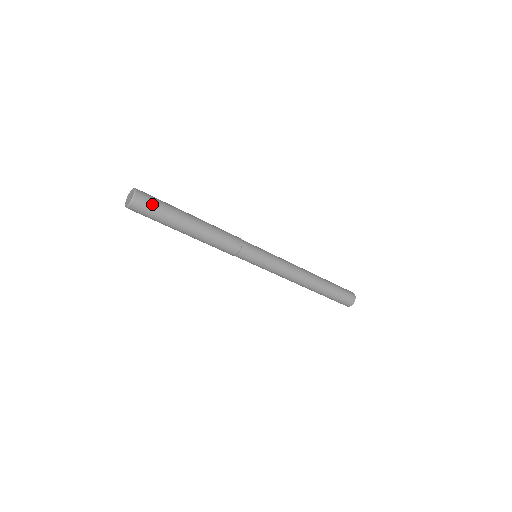
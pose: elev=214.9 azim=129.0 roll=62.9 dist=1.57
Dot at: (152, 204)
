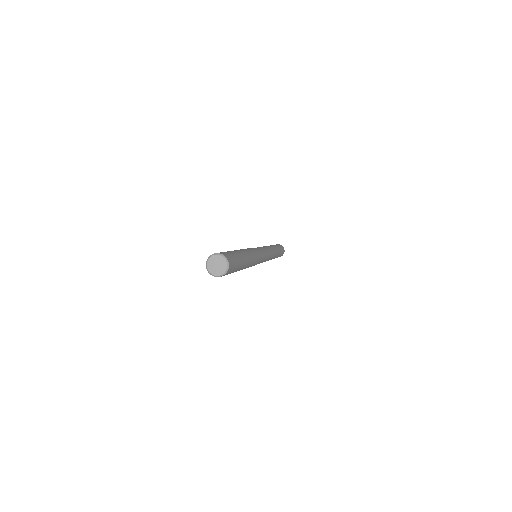
Dot at: (232, 271)
